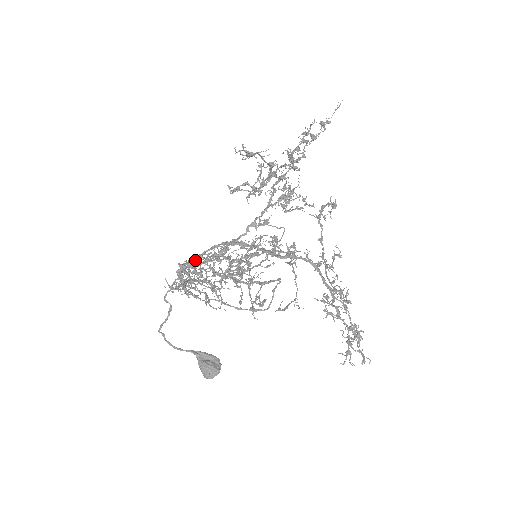
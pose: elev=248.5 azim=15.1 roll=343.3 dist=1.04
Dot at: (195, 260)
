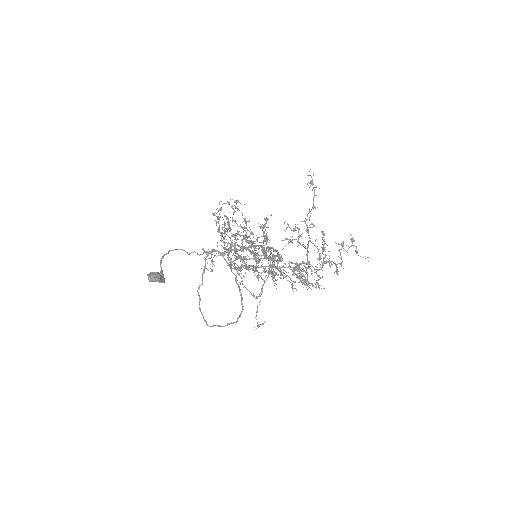
Dot at: occluded
